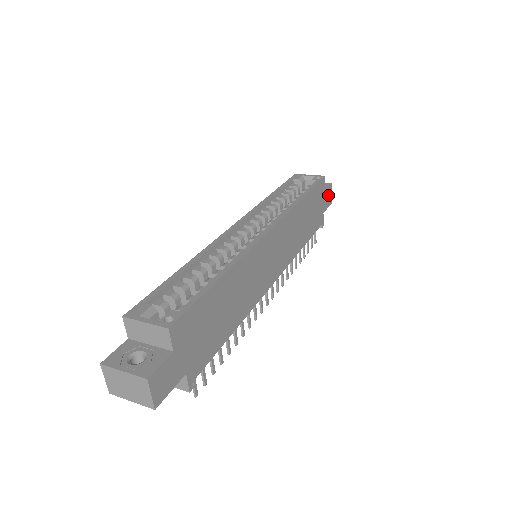
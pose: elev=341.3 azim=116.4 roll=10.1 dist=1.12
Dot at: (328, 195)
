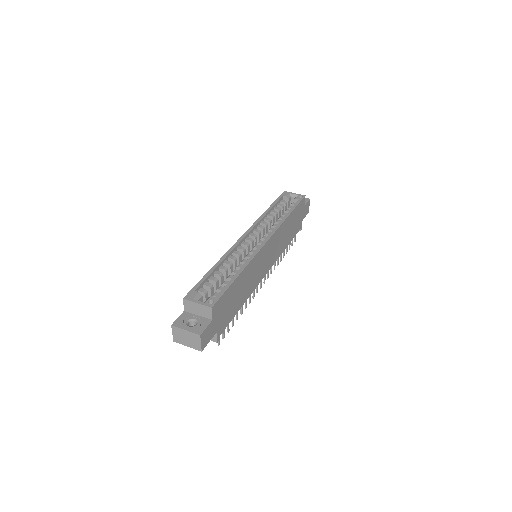
Dot at: (306, 207)
